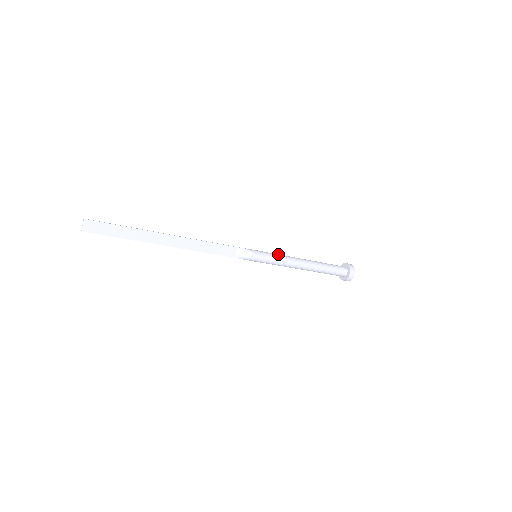
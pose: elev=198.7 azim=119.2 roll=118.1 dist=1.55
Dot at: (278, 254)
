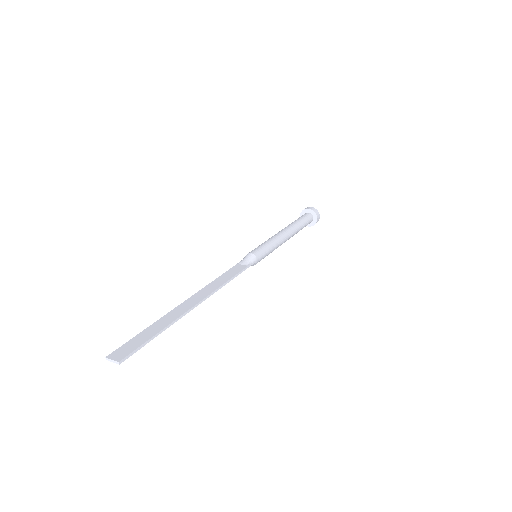
Dot at: (275, 247)
